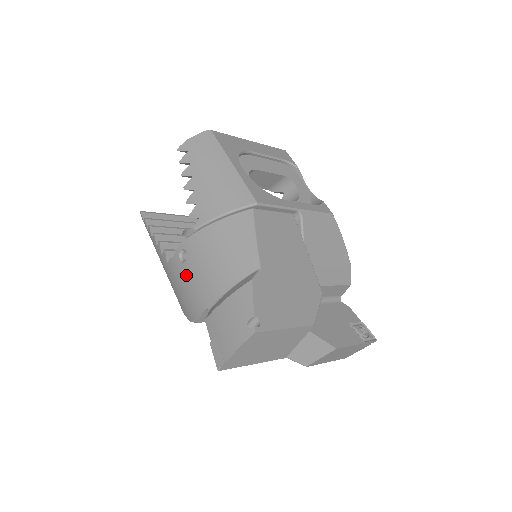
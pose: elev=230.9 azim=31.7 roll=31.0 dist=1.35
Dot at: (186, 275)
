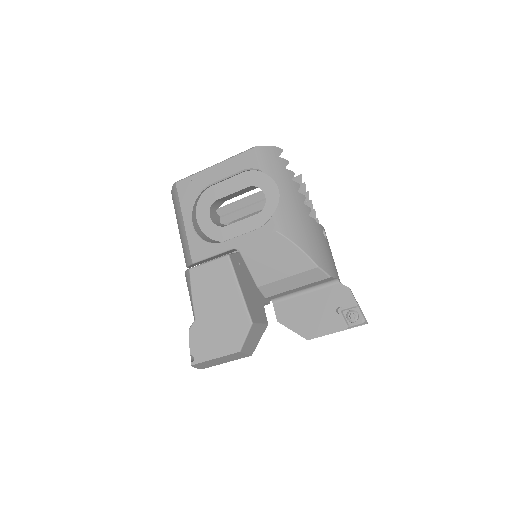
Dot at: occluded
